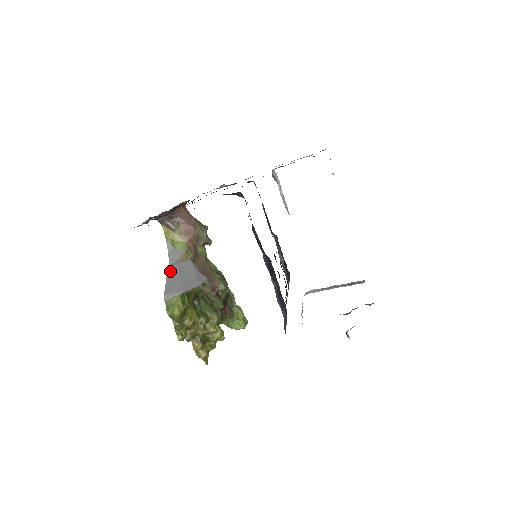
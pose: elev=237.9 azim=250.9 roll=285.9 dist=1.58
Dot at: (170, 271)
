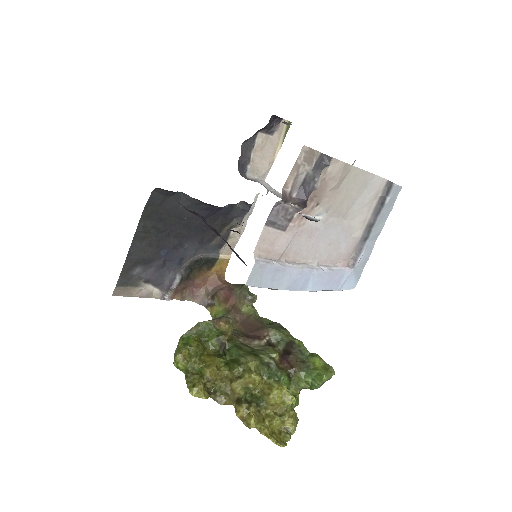
Dot at: occluded
